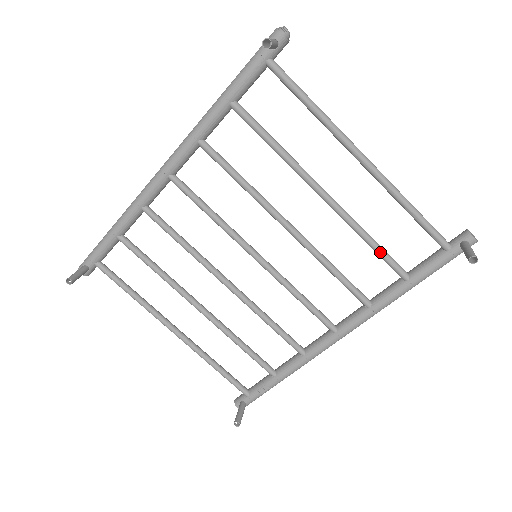
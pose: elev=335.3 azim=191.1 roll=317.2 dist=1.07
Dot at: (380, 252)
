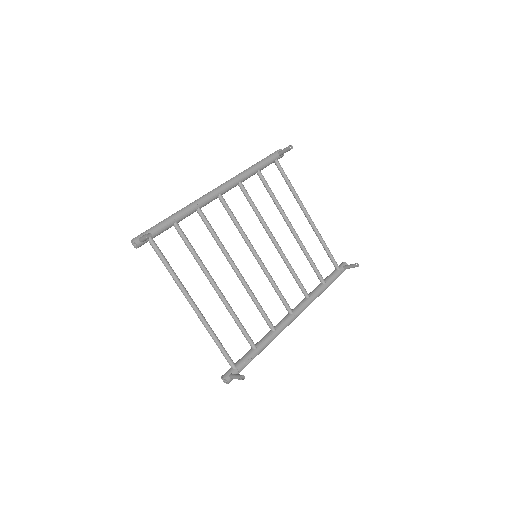
Dot at: (314, 265)
